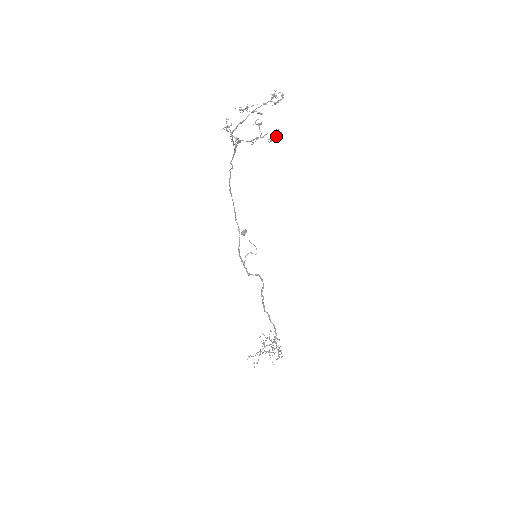
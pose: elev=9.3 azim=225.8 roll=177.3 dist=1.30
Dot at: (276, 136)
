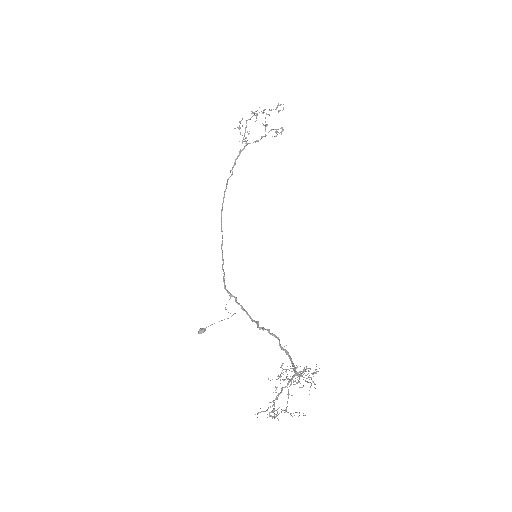
Dot at: (279, 133)
